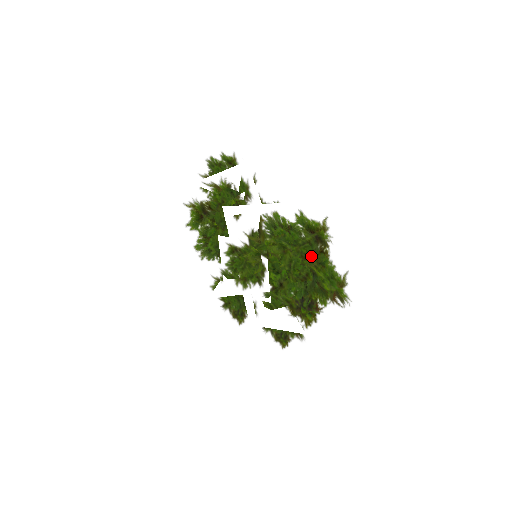
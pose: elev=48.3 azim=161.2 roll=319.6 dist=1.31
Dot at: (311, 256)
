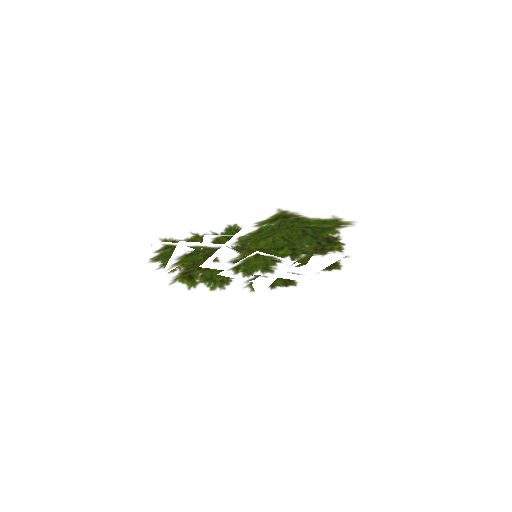
Dot at: (293, 224)
